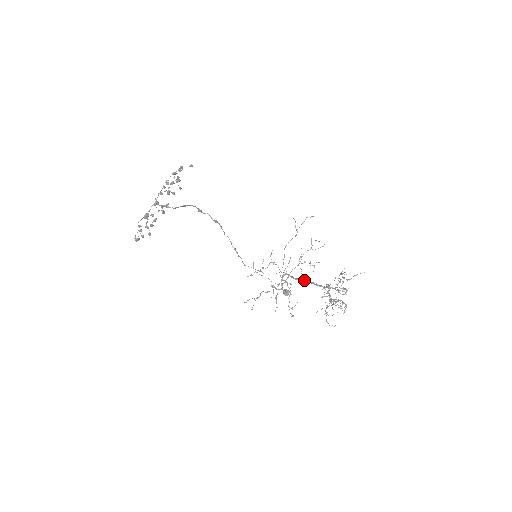
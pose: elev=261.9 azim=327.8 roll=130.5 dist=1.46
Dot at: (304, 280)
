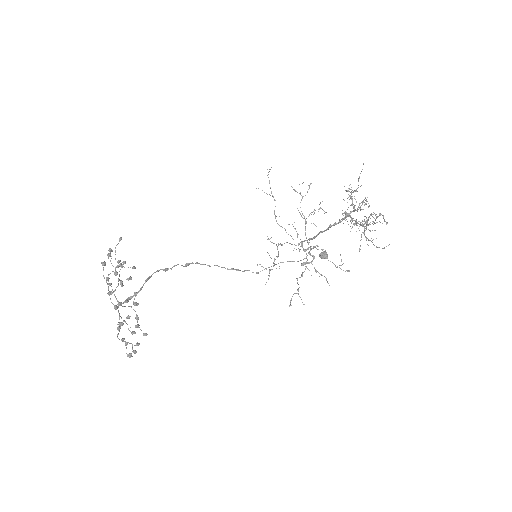
Dot at: (321, 231)
